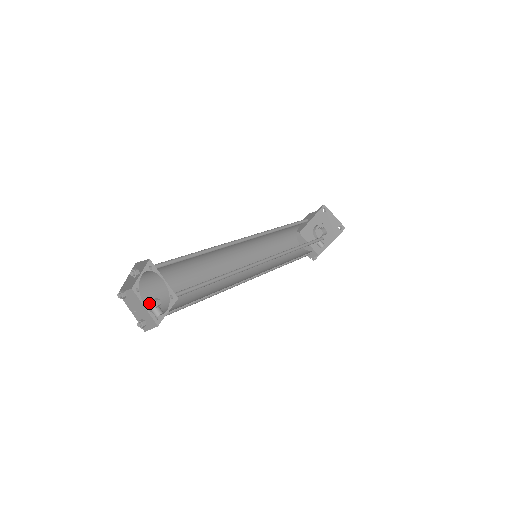
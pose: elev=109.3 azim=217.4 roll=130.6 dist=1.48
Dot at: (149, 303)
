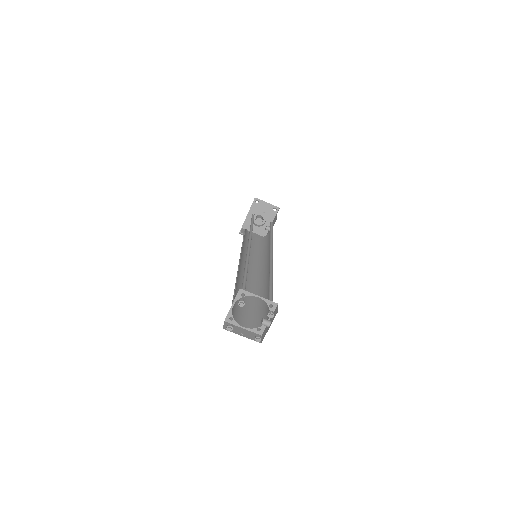
Dot at: (243, 324)
